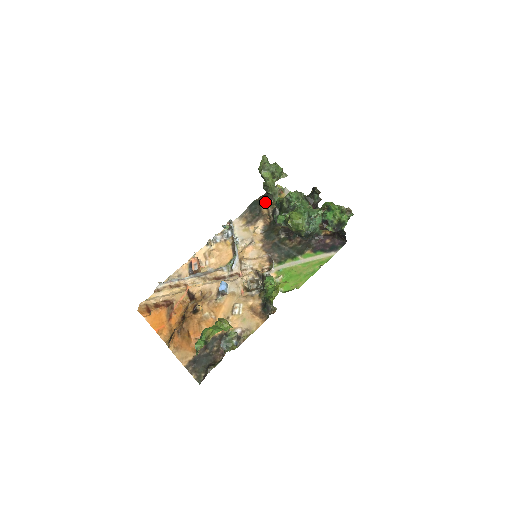
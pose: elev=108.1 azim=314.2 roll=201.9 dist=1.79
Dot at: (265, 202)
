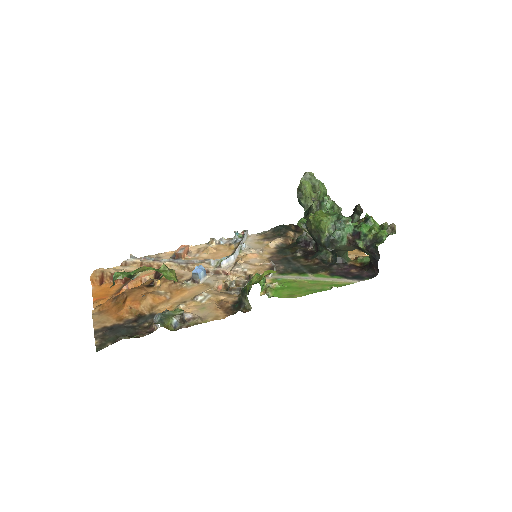
Dot at: (295, 229)
